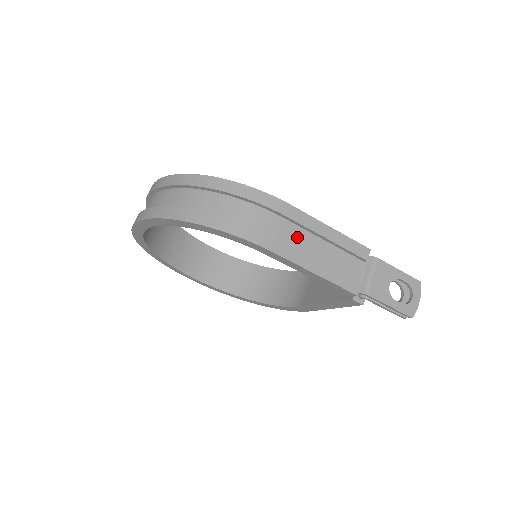
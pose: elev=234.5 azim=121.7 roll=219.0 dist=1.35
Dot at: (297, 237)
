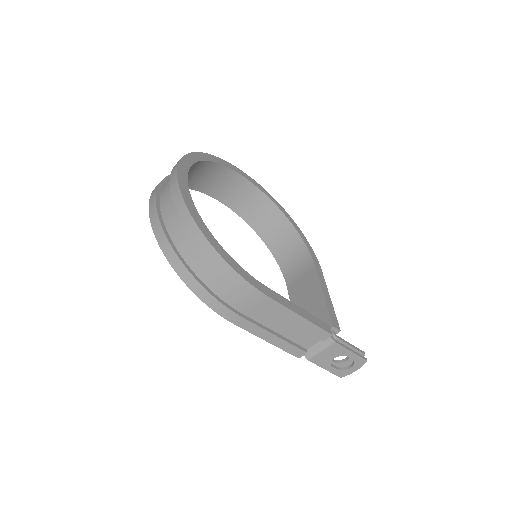
Dot at: (265, 314)
